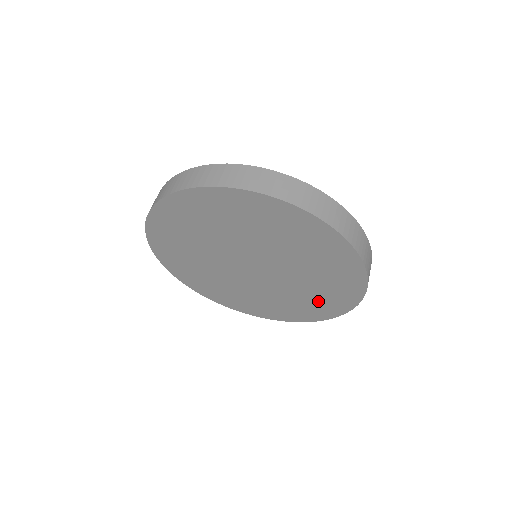
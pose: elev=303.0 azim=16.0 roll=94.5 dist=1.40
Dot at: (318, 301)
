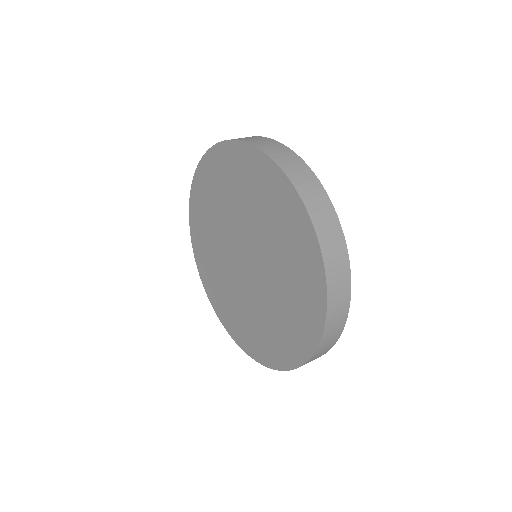
Dot at: (293, 246)
